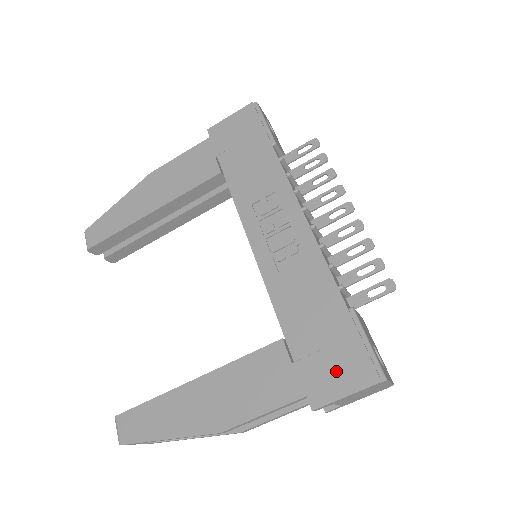
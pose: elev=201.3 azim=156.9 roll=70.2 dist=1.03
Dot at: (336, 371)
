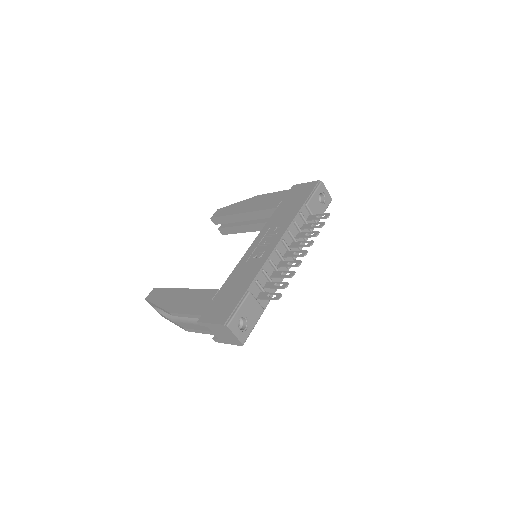
Dot at: (218, 312)
